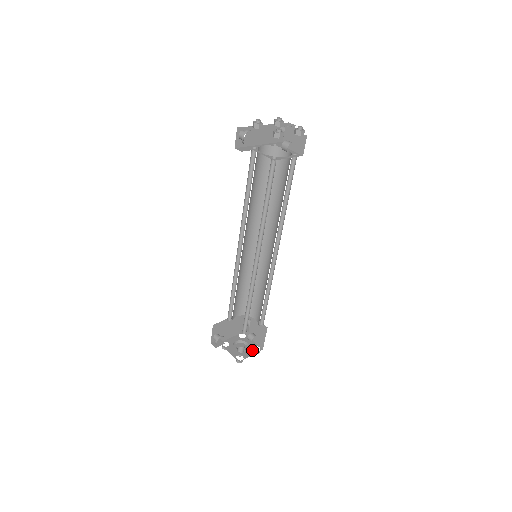
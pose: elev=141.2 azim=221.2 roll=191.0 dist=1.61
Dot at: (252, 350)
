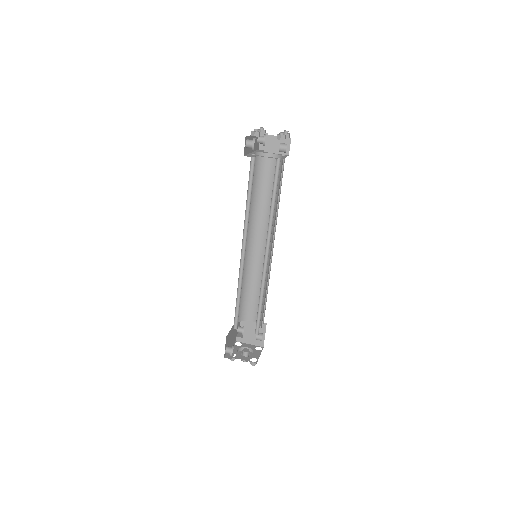
Dot at: (256, 351)
